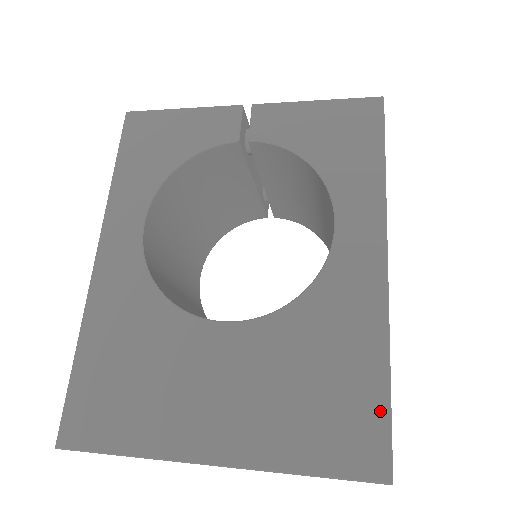
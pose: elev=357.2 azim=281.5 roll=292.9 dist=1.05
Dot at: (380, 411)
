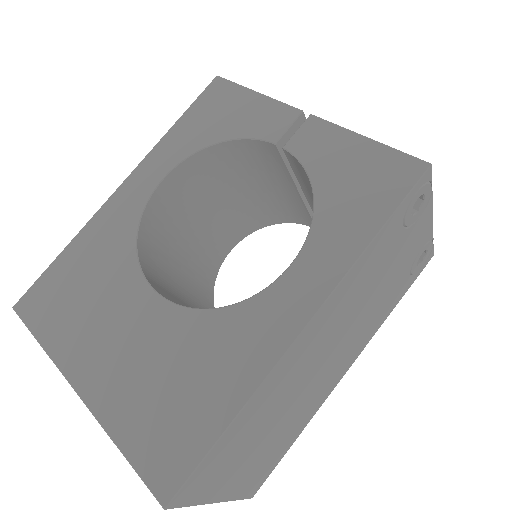
Dot at: (200, 446)
